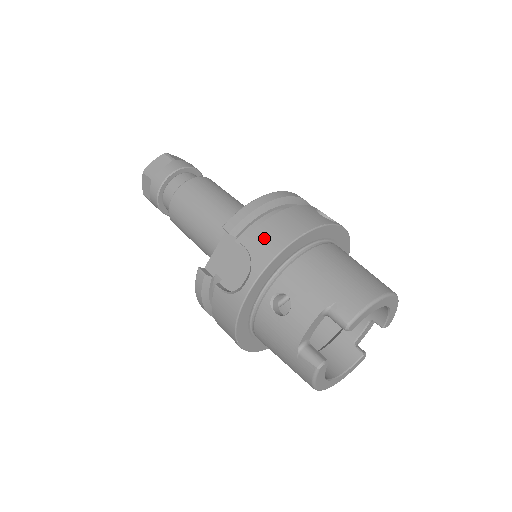
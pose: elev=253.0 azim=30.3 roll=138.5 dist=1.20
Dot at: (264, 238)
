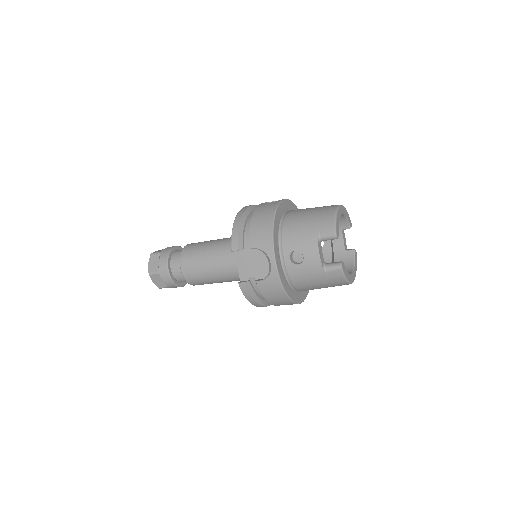
Dot at: (258, 235)
